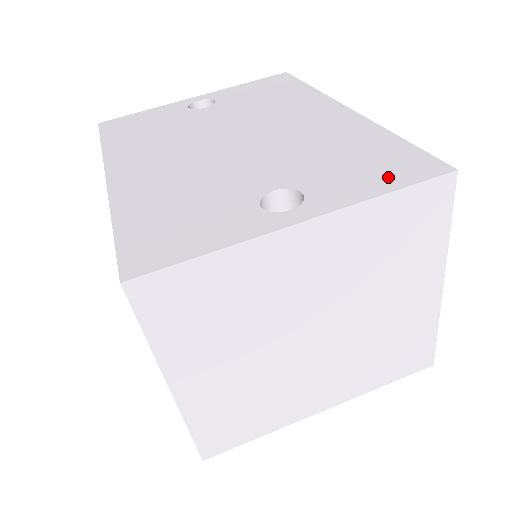
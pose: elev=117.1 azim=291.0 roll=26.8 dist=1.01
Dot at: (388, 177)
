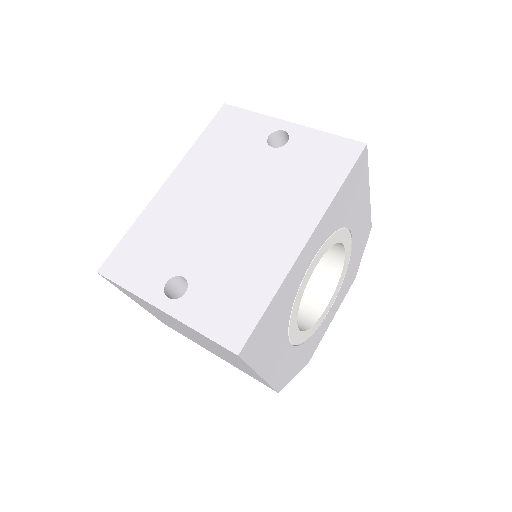
Dot at: (216, 324)
